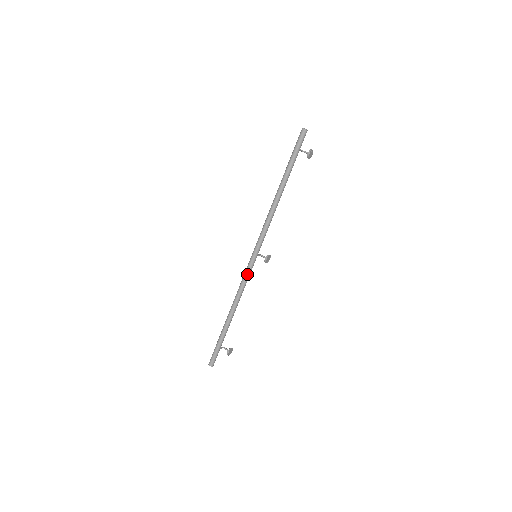
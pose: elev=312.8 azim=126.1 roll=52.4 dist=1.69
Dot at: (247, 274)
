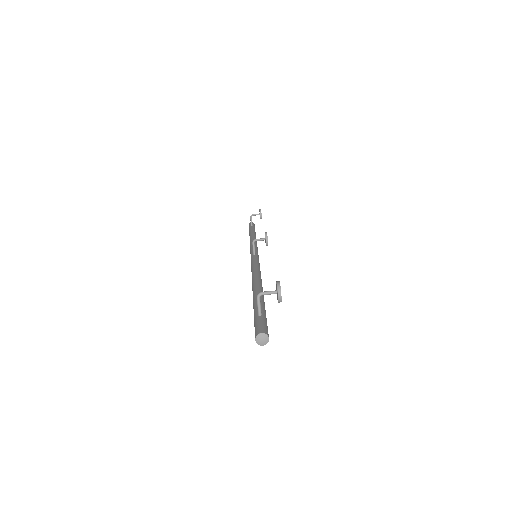
Dot at: occluded
